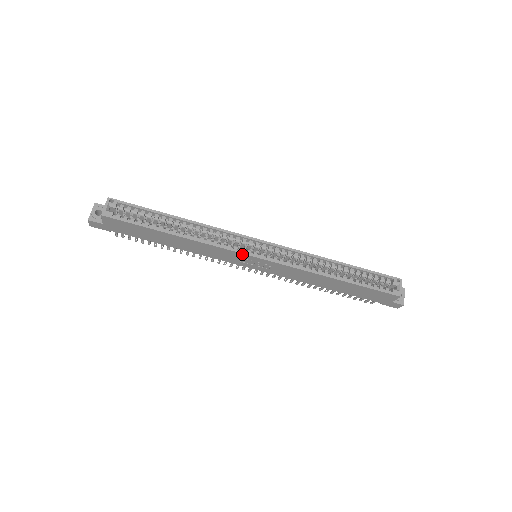
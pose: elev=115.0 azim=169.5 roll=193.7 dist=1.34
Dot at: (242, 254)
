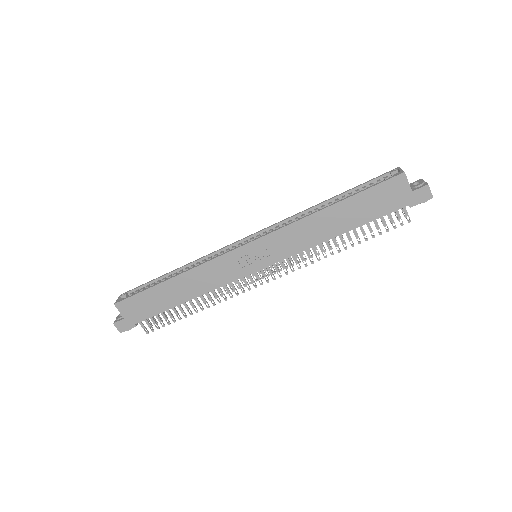
Dot at: (232, 252)
